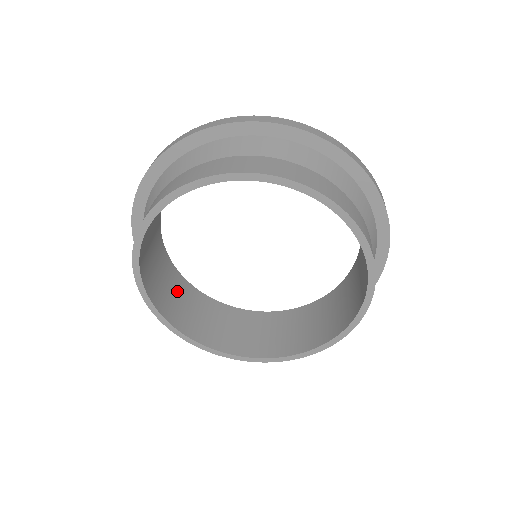
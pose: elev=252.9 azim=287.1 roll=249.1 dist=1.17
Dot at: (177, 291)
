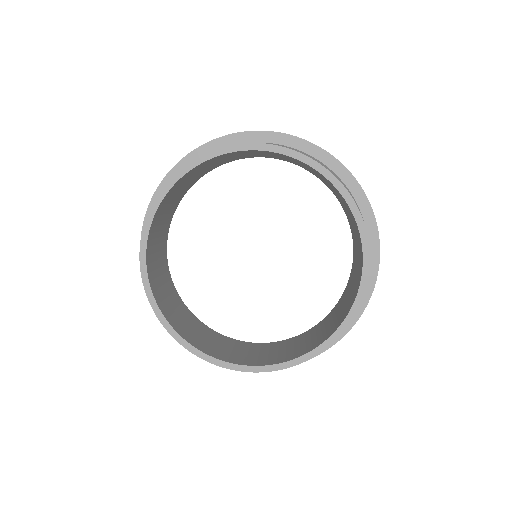
Dot at: (160, 242)
